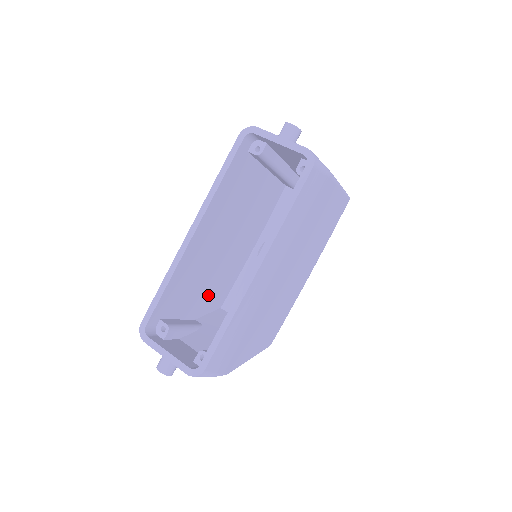
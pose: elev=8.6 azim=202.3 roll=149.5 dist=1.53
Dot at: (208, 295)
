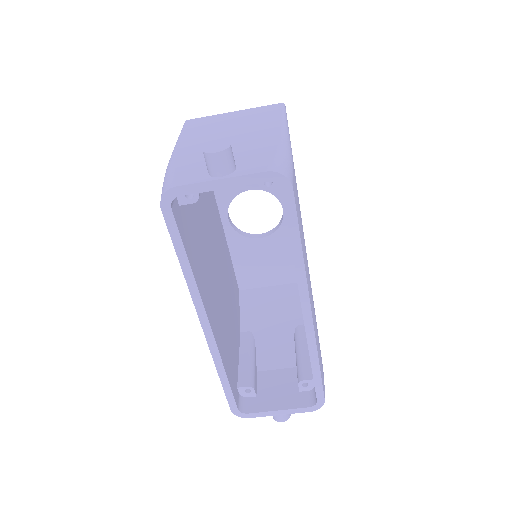
Dot at: (233, 309)
